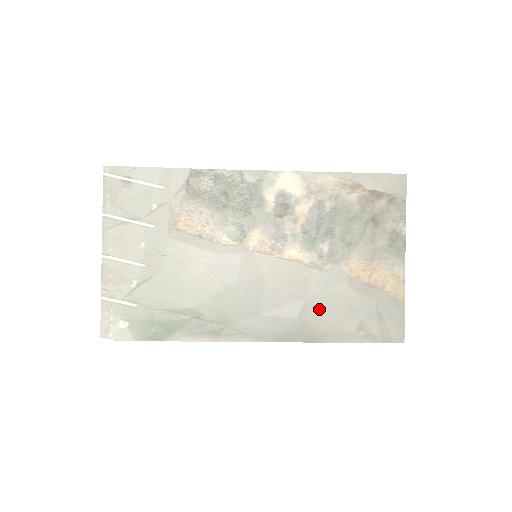
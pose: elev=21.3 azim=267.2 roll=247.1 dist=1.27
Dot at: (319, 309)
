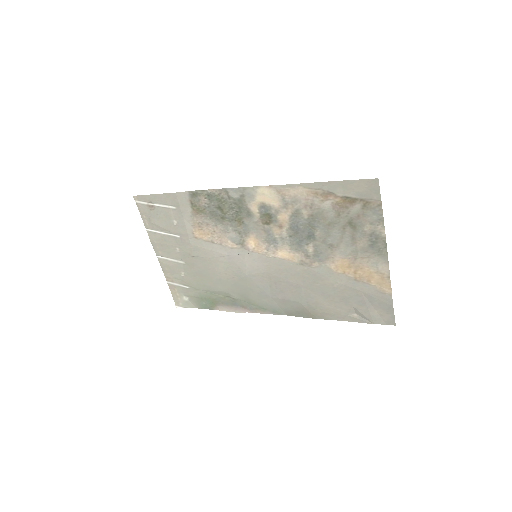
Dot at: (315, 296)
